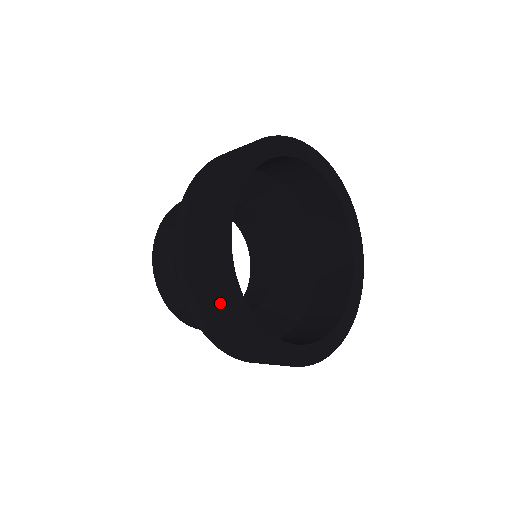
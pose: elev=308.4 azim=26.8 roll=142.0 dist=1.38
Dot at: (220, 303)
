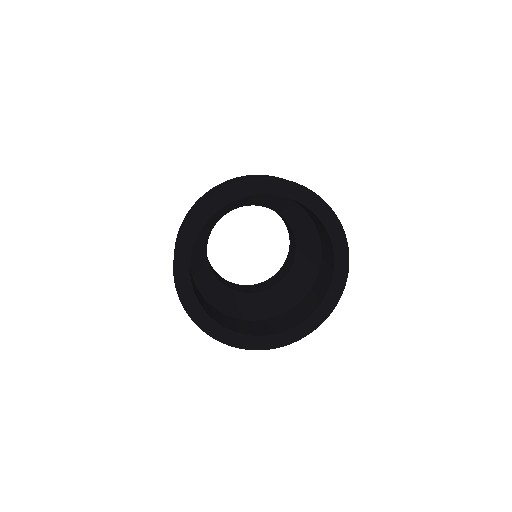
Dot at: (173, 260)
